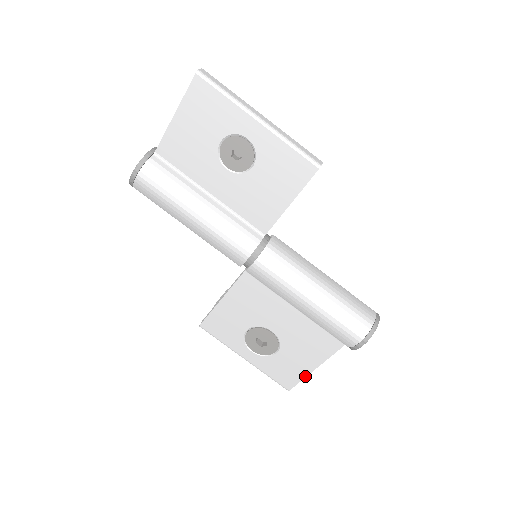
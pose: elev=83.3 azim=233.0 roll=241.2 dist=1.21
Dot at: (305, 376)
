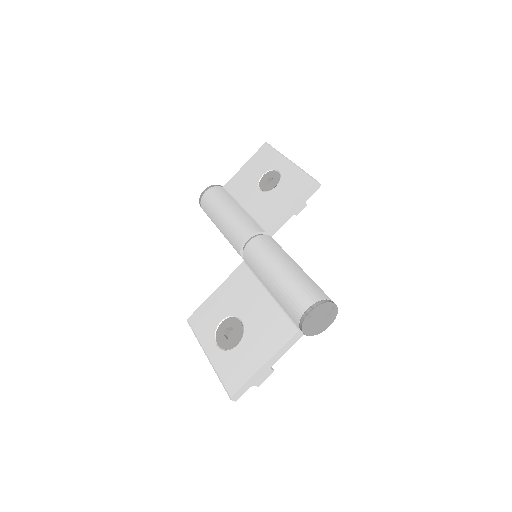
Dot at: (252, 375)
